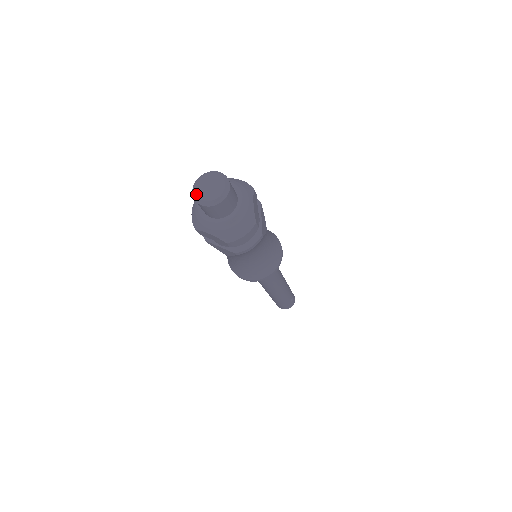
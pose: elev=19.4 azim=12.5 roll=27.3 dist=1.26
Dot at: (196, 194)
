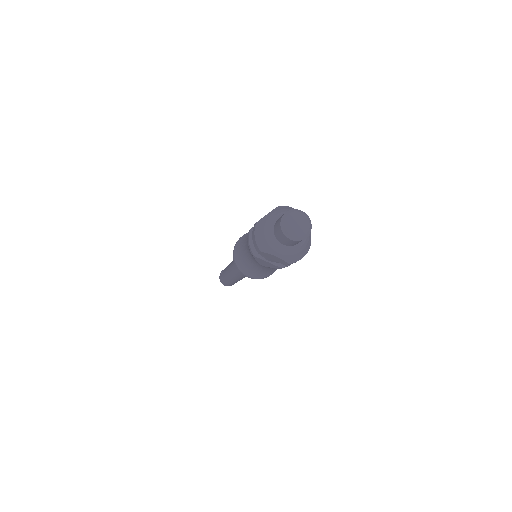
Dot at: (287, 230)
